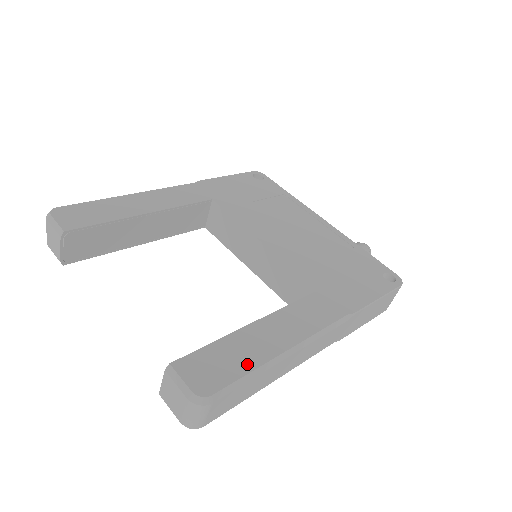
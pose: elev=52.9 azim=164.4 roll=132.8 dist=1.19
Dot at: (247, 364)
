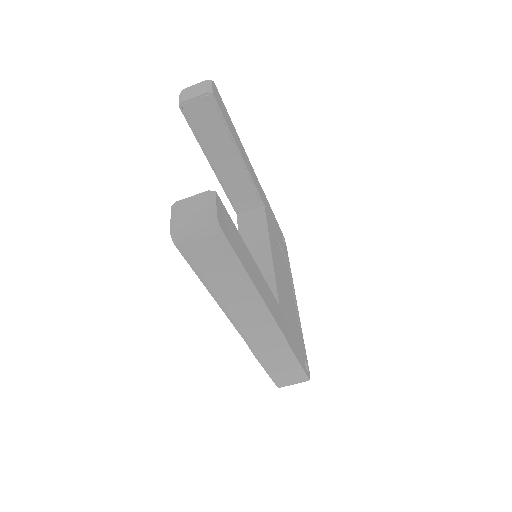
Dot at: (241, 256)
